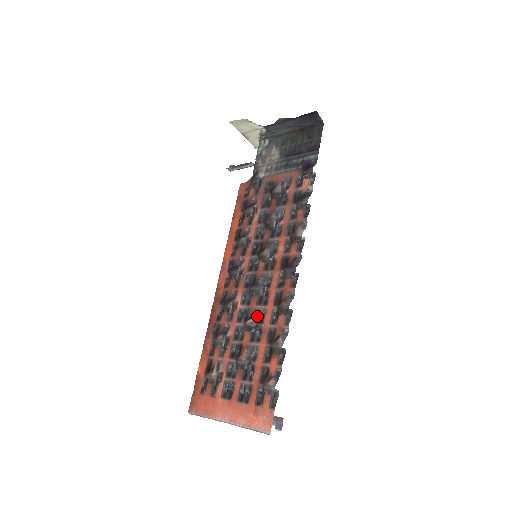
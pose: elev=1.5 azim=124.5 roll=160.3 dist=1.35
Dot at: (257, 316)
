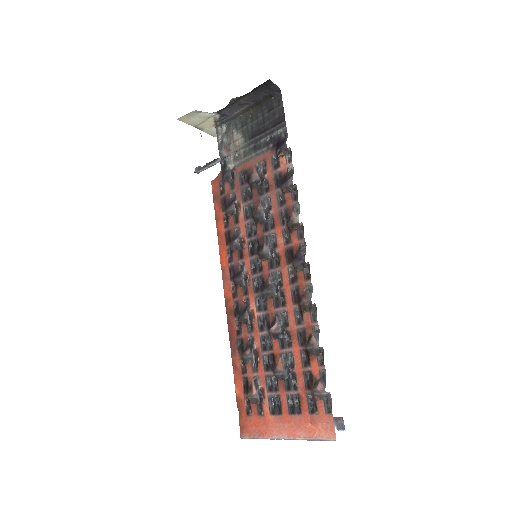
Dot at: (279, 320)
